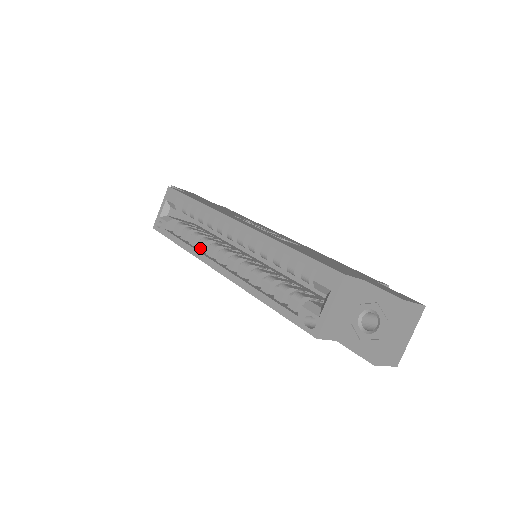
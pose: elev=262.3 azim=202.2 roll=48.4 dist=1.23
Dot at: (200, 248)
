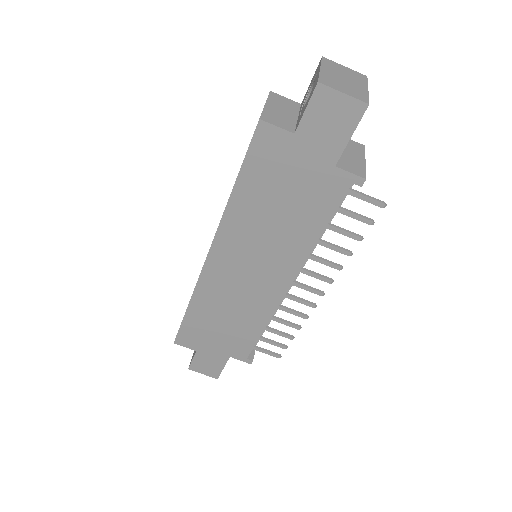
Dot at: occluded
